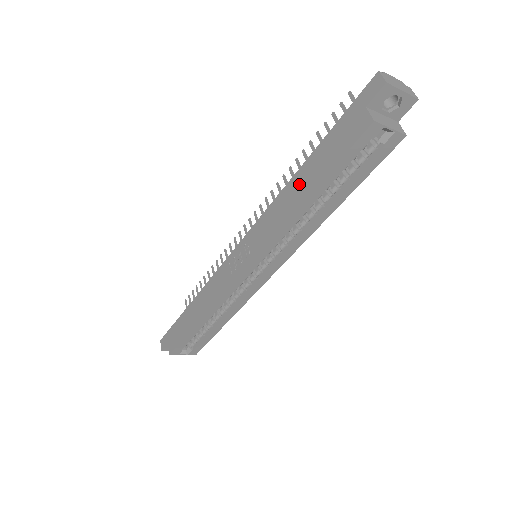
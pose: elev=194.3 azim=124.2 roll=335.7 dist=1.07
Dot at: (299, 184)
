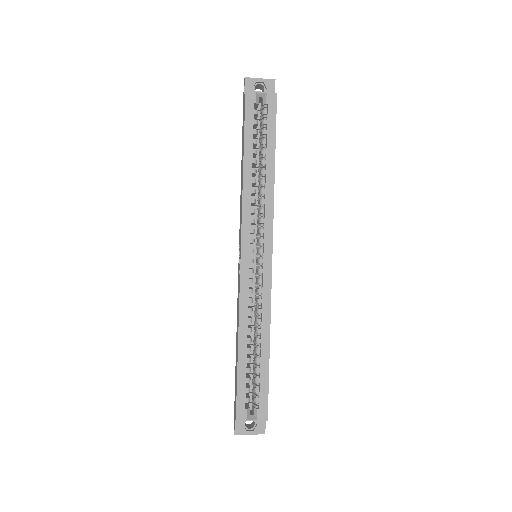
Dot at: (242, 168)
